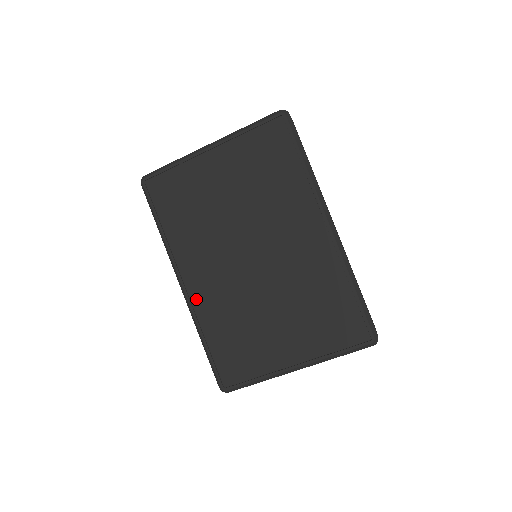
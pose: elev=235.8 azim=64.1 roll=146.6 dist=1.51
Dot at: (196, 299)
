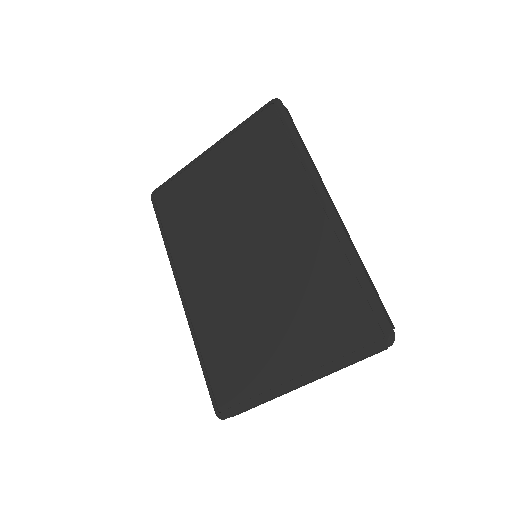
Dot at: (193, 308)
